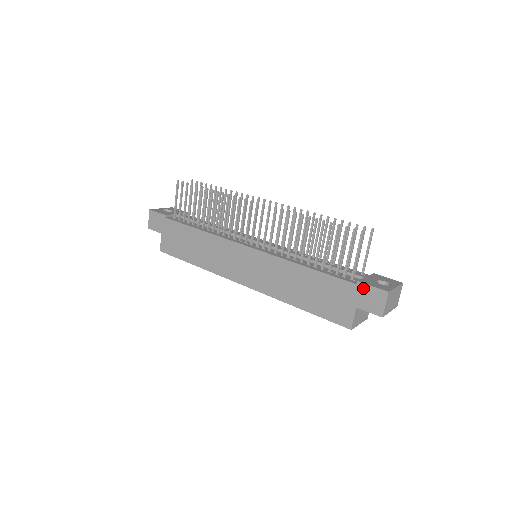
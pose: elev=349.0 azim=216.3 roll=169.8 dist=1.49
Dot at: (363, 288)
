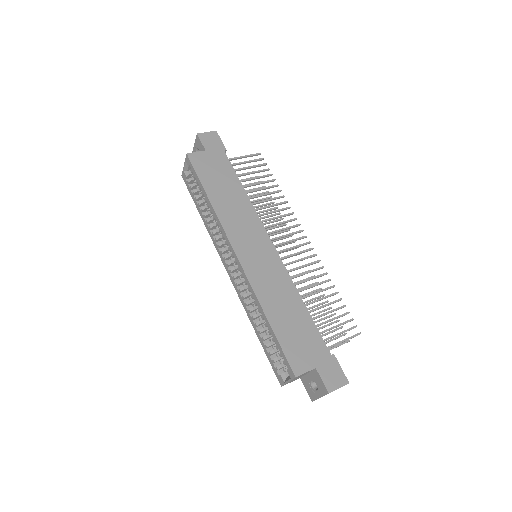
Dot at: (334, 362)
